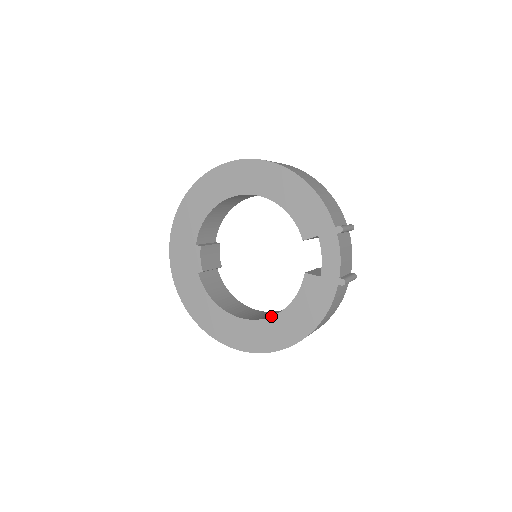
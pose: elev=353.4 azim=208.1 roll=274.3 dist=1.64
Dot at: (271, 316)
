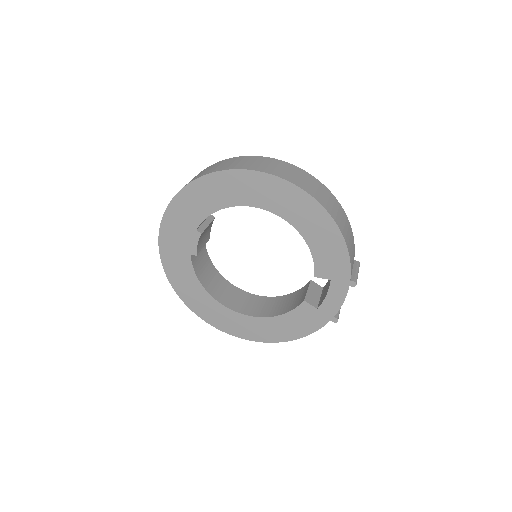
Dot at: (257, 317)
